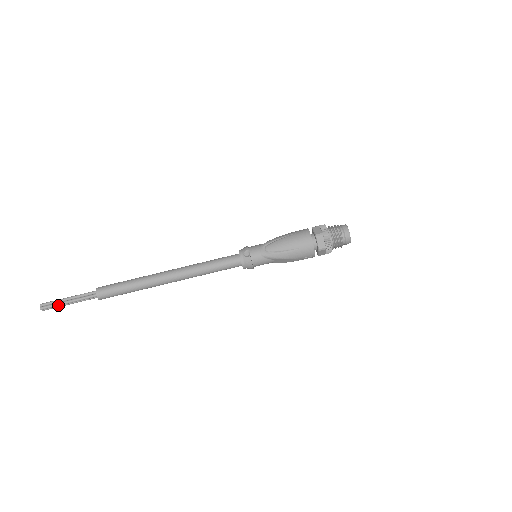
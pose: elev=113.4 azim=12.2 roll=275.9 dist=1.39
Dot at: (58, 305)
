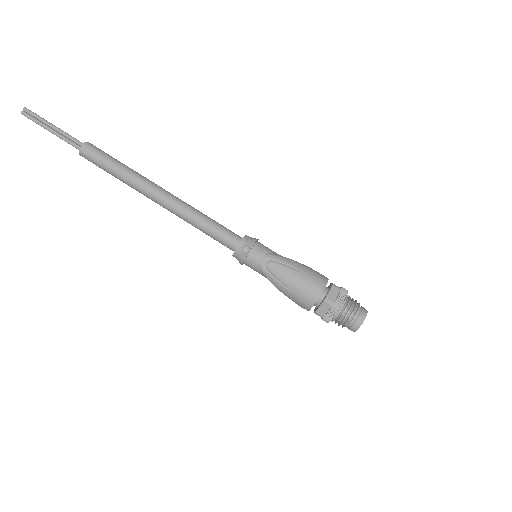
Dot at: (40, 125)
